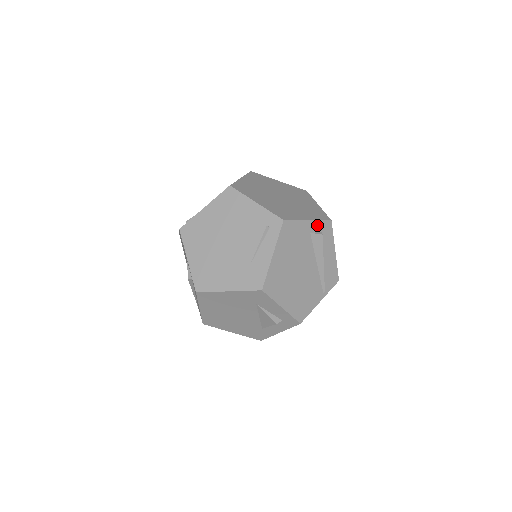
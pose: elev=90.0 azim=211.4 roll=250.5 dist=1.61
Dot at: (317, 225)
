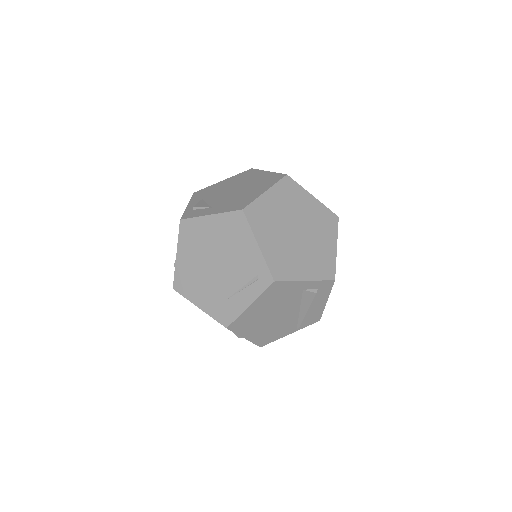
Dot at: (315, 284)
